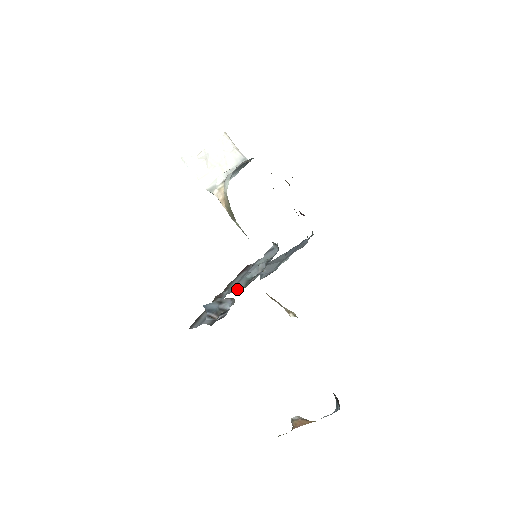
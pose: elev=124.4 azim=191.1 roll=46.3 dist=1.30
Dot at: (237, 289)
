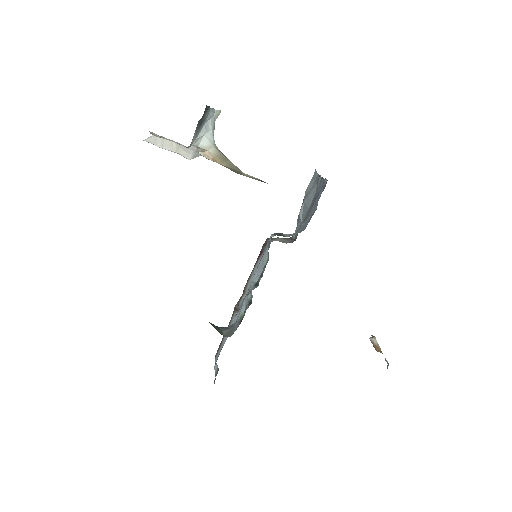
Dot at: (238, 318)
